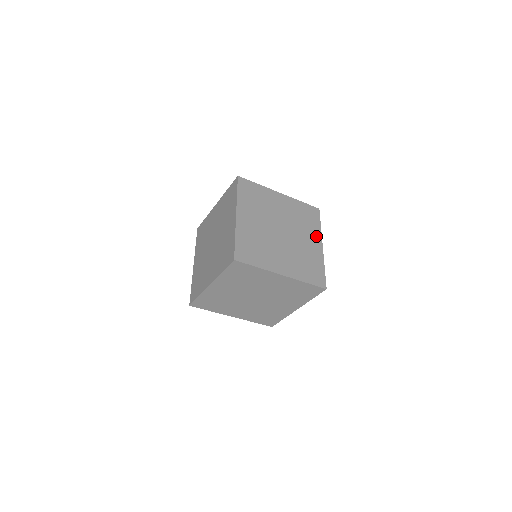
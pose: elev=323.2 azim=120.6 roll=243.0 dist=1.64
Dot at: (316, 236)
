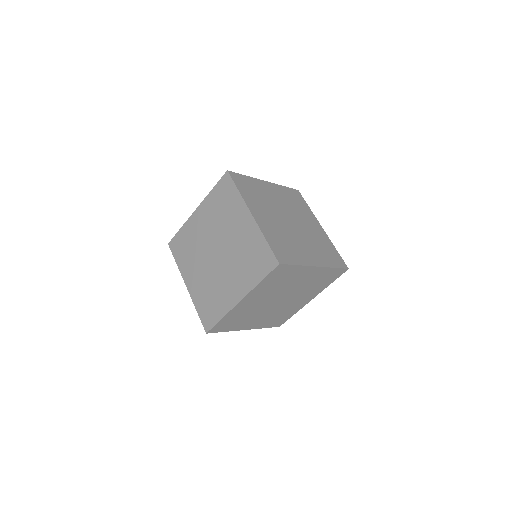
Dot at: (312, 218)
